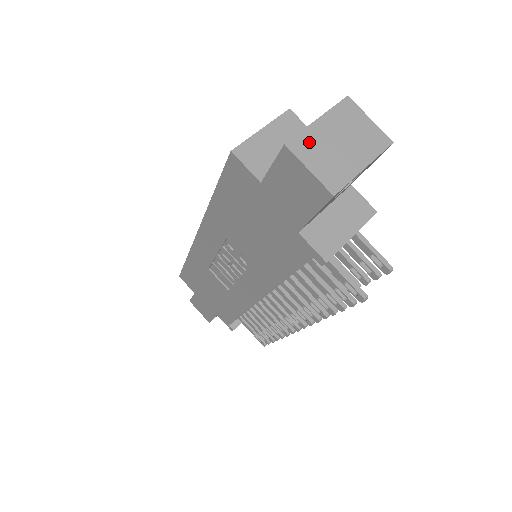
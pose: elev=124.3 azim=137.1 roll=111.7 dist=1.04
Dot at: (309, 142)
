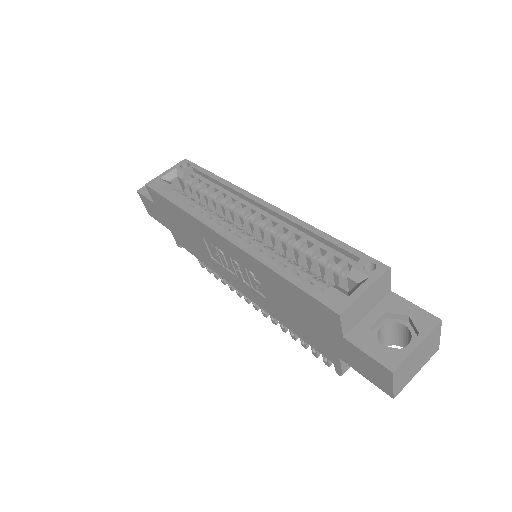
Dot at: (405, 366)
